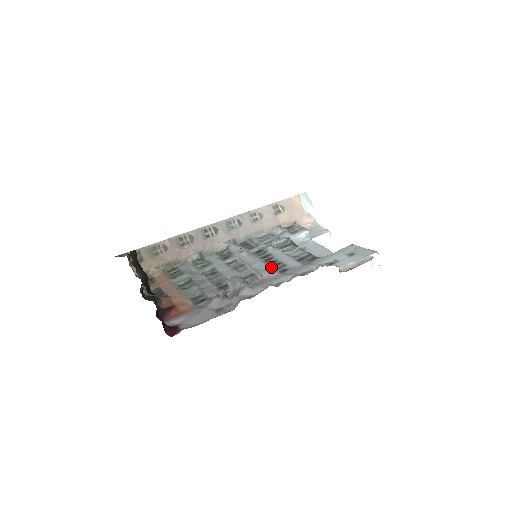
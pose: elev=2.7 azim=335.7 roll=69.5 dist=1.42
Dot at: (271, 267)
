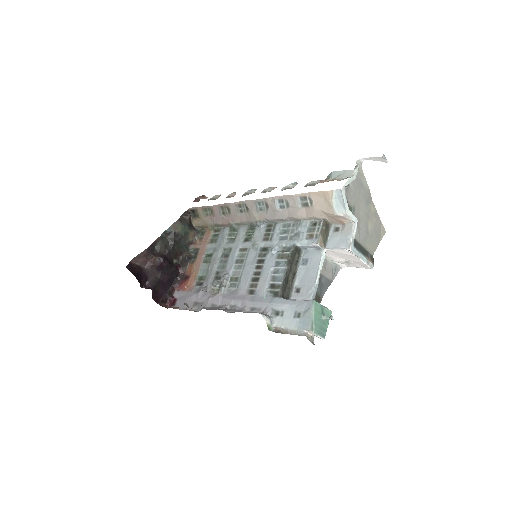
Dot at: (250, 280)
